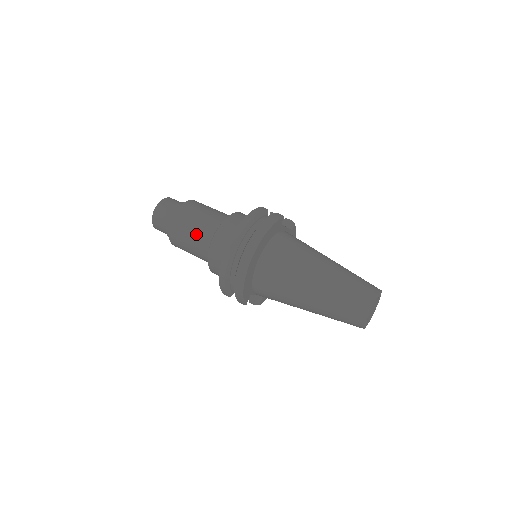
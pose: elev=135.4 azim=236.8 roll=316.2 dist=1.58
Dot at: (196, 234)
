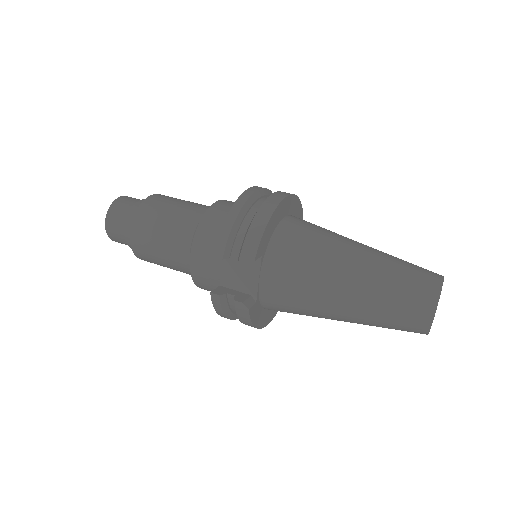
Dot at: (187, 205)
